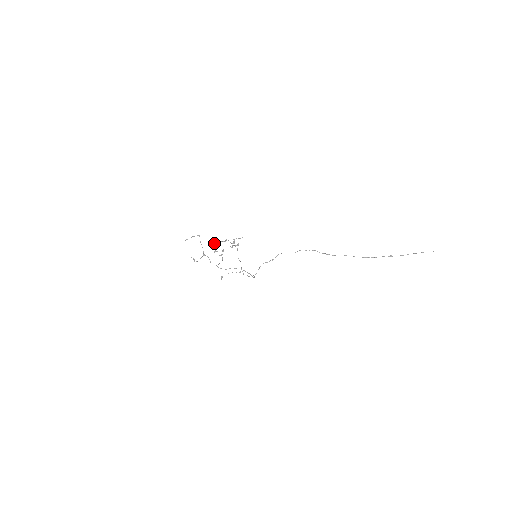
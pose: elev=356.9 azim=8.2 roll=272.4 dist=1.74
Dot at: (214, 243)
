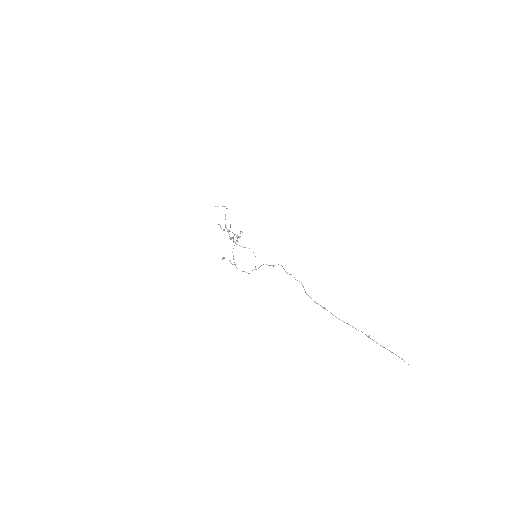
Dot at: occluded
